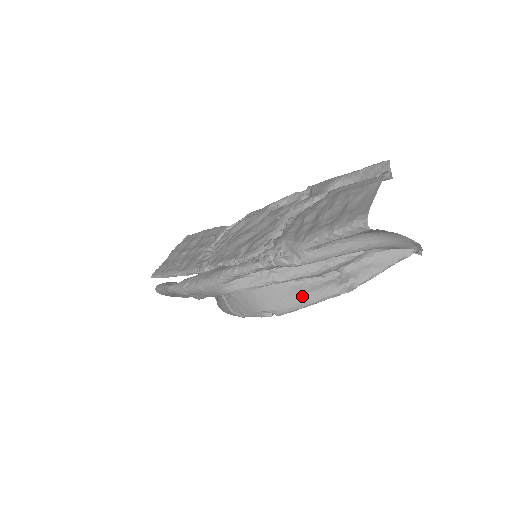
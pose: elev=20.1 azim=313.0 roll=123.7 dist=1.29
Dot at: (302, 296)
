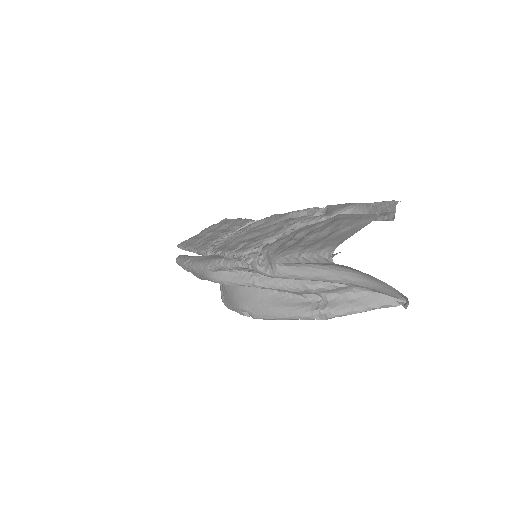
Dot at: (277, 308)
